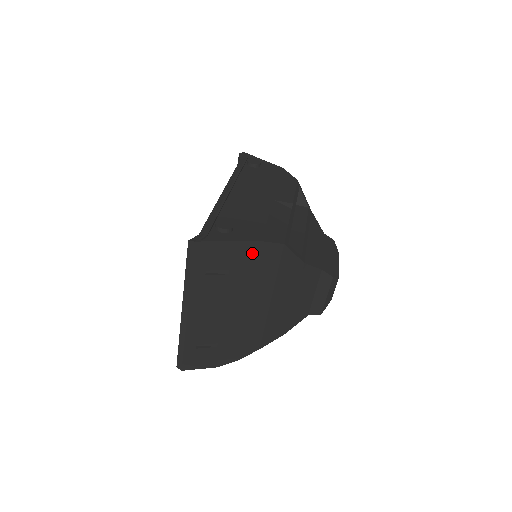
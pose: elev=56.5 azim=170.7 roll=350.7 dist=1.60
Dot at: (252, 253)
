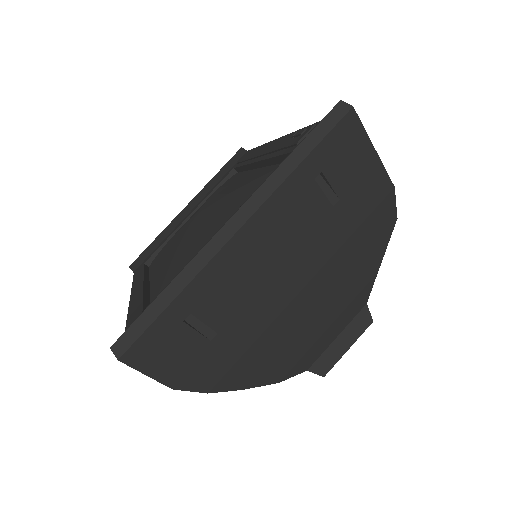
Dot at: (375, 197)
